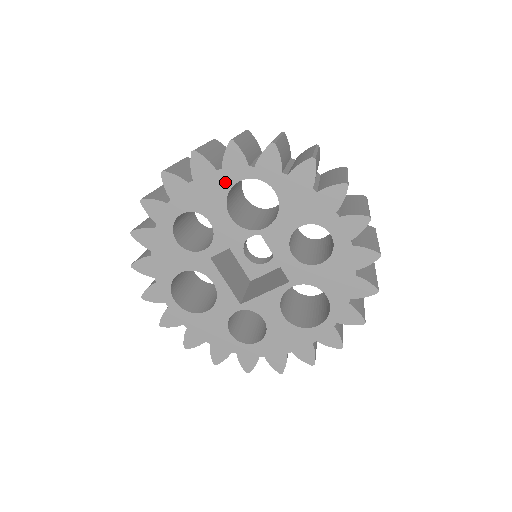
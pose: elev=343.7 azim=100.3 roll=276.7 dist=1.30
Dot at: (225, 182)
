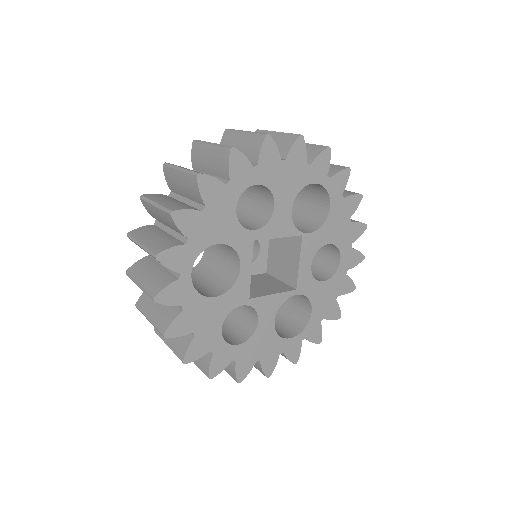
Dot at: (306, 177)
